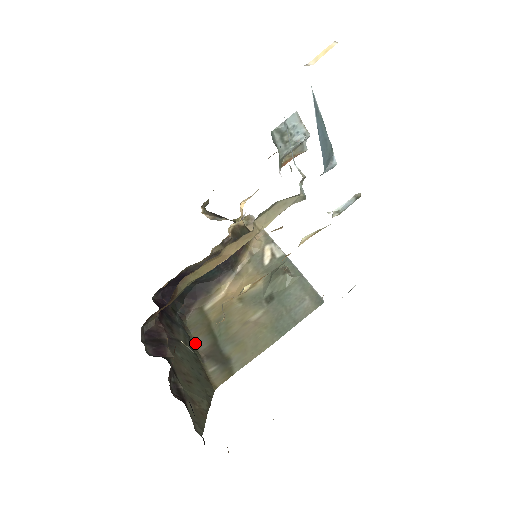
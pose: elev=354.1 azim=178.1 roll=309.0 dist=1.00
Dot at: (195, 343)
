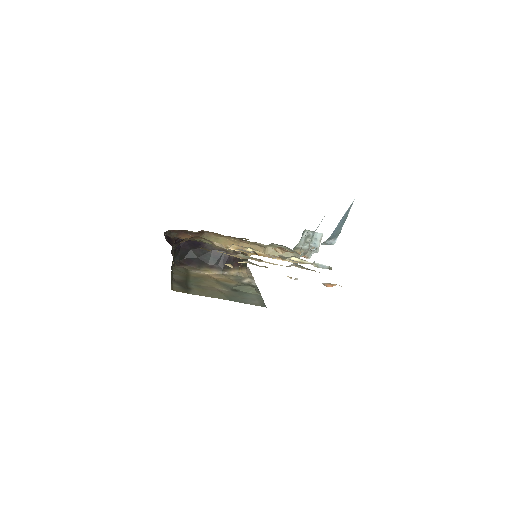
Dot at: (173, 274)
